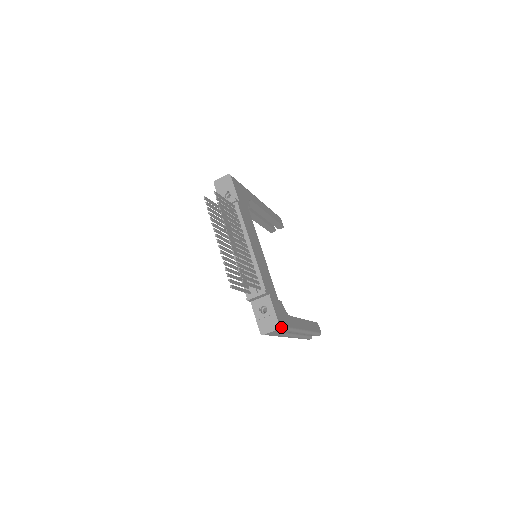
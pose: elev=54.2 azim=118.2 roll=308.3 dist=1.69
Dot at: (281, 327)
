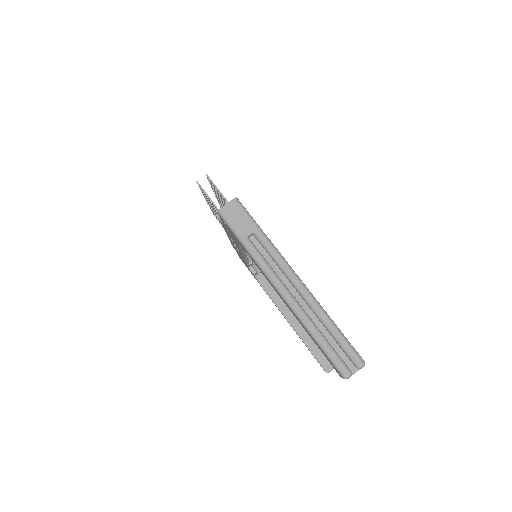
Dot at: (240, 203)
